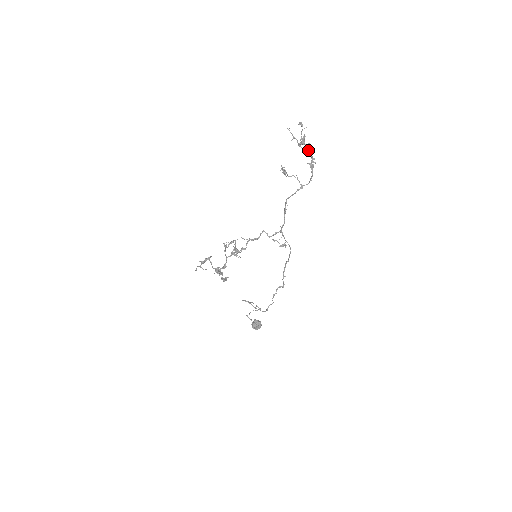
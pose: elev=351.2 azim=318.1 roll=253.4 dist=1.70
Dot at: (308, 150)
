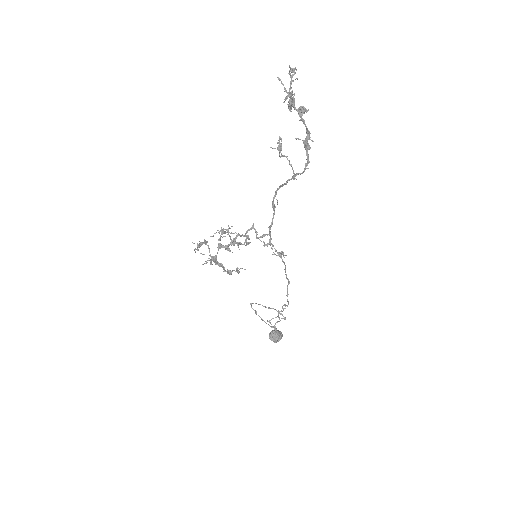
Dot at: occluded
